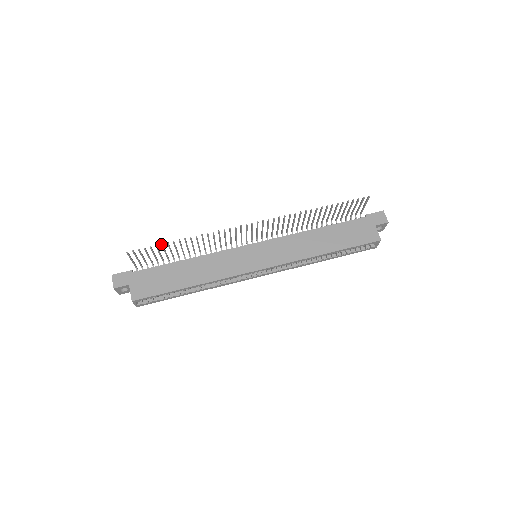
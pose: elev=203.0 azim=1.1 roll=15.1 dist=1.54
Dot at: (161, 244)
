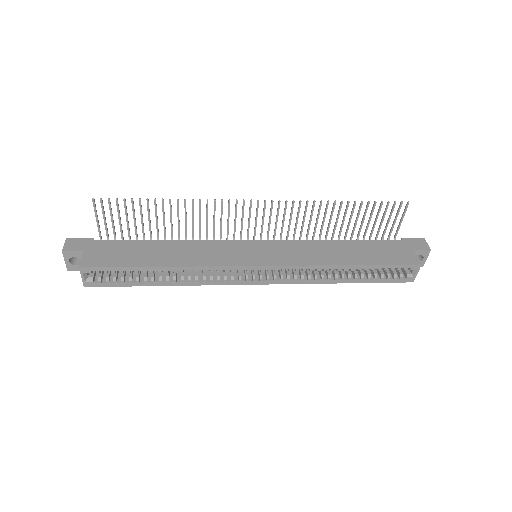
Dot at: (139, 199)
